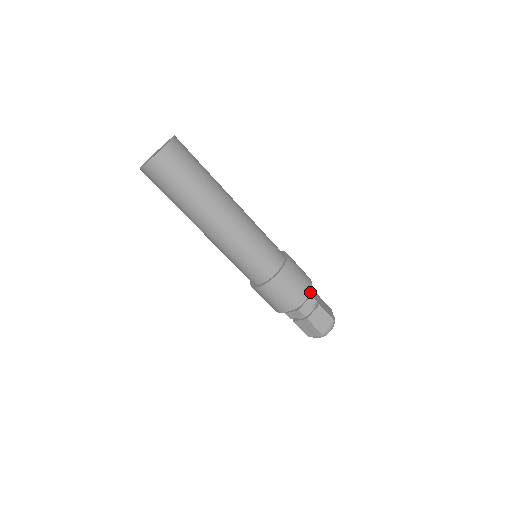
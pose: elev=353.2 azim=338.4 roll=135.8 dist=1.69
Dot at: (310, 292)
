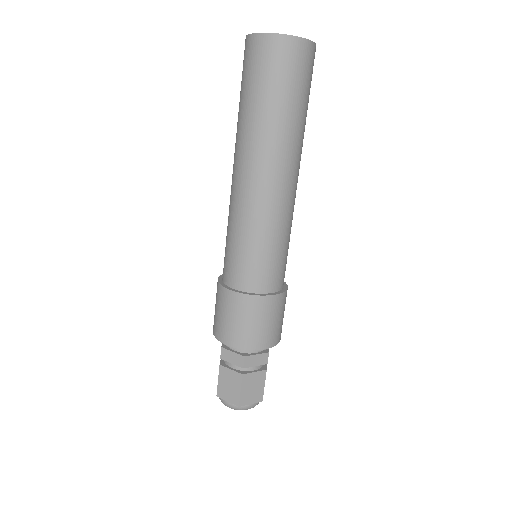
Dot at: occluded
